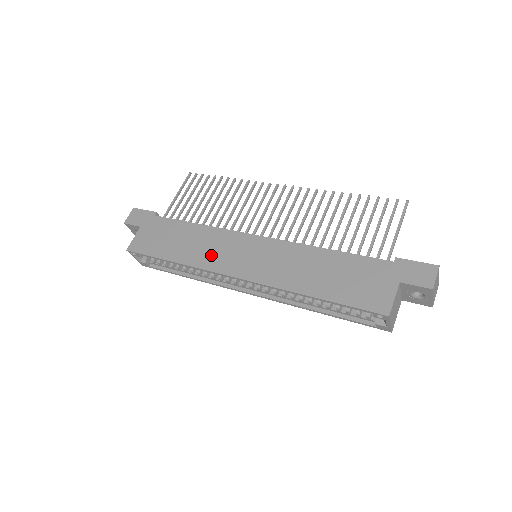
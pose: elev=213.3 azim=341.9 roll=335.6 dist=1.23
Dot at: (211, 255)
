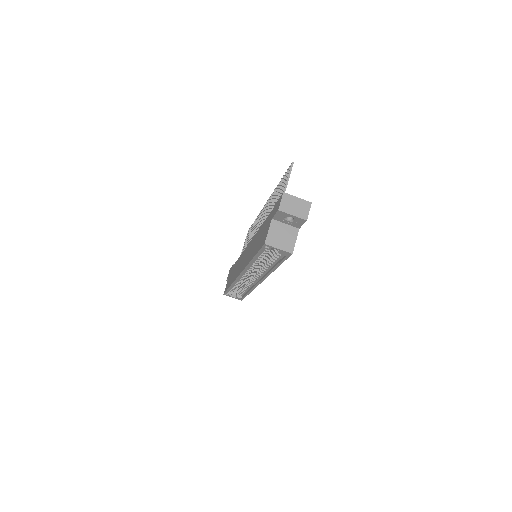
Dot at: (237, 270)
